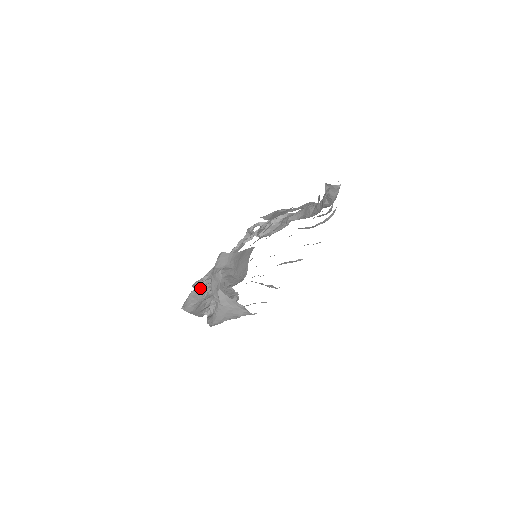
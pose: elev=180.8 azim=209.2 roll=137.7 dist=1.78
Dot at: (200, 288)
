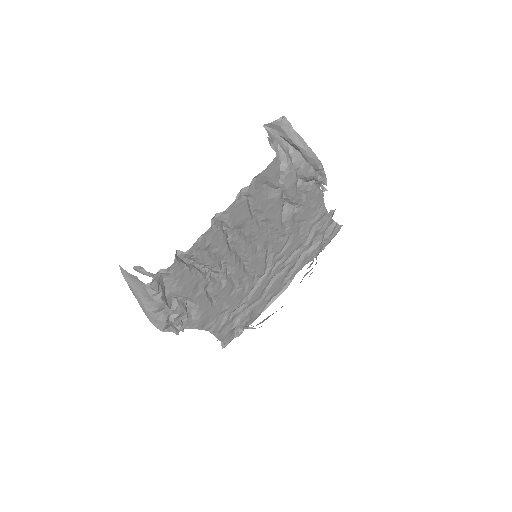
Dot at: occluded
